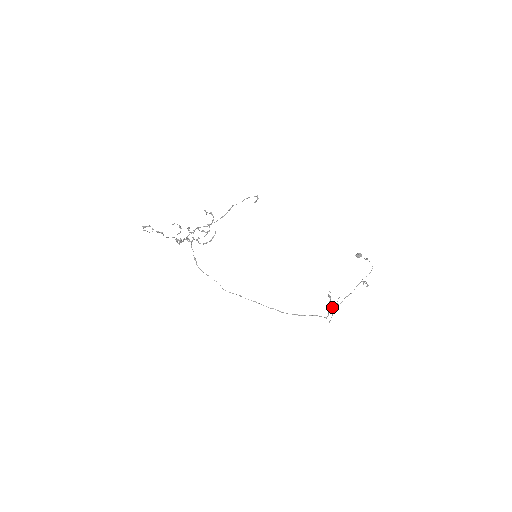
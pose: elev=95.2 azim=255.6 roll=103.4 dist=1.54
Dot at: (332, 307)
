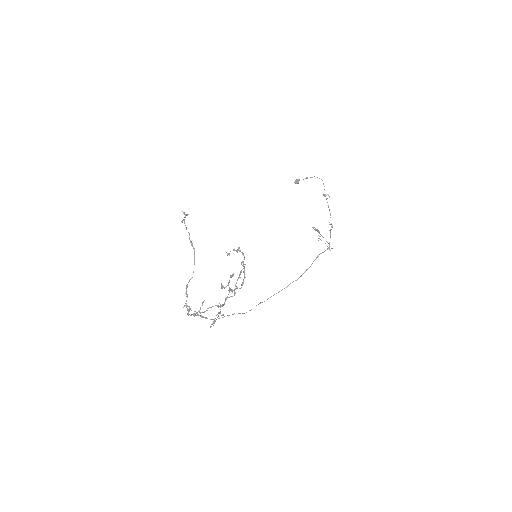
Dot at: (318, 238)
